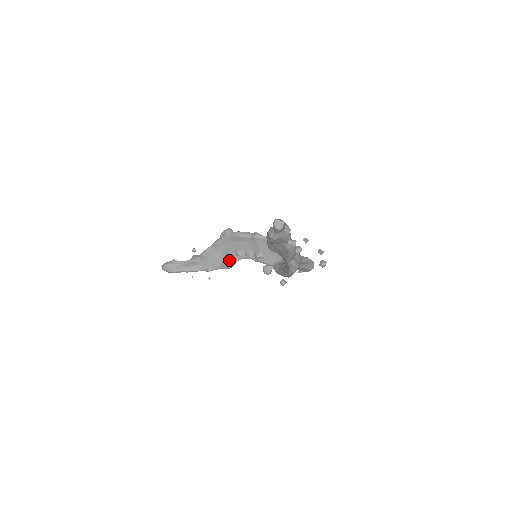
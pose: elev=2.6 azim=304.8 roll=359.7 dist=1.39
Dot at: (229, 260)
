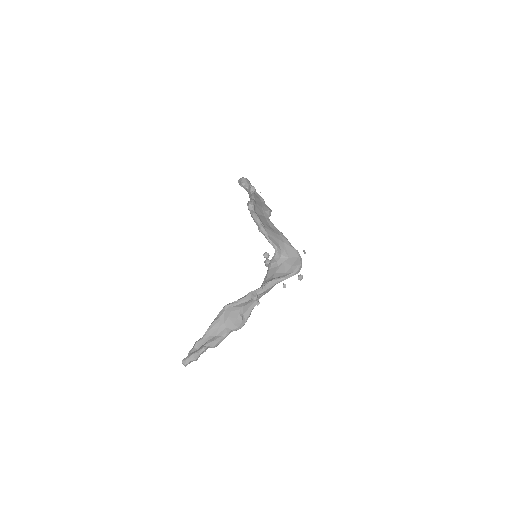
Dot at: occluded
